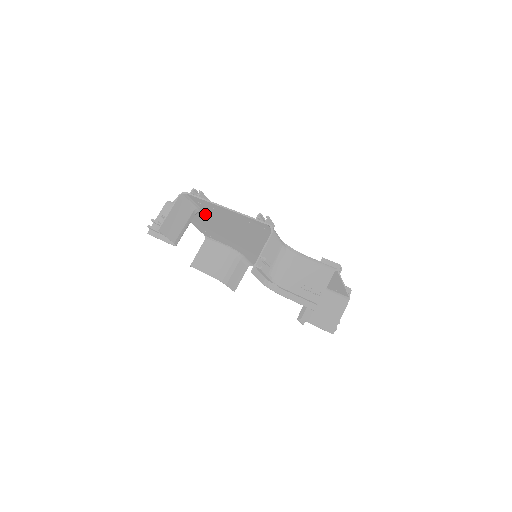
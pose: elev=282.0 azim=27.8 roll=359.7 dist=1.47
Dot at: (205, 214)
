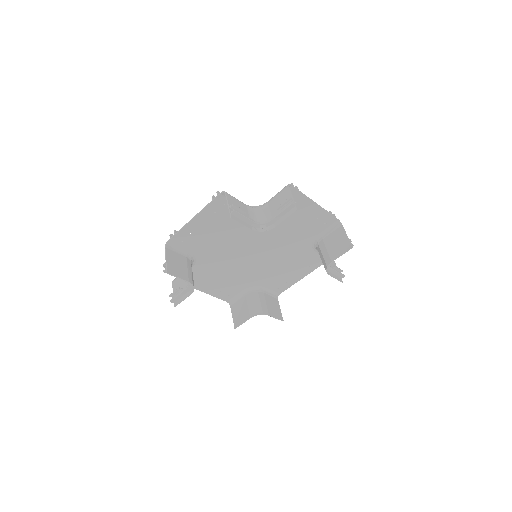
Dot at: (197, 256)
